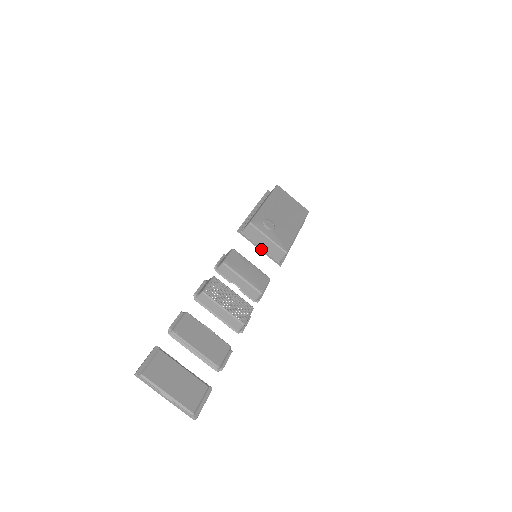
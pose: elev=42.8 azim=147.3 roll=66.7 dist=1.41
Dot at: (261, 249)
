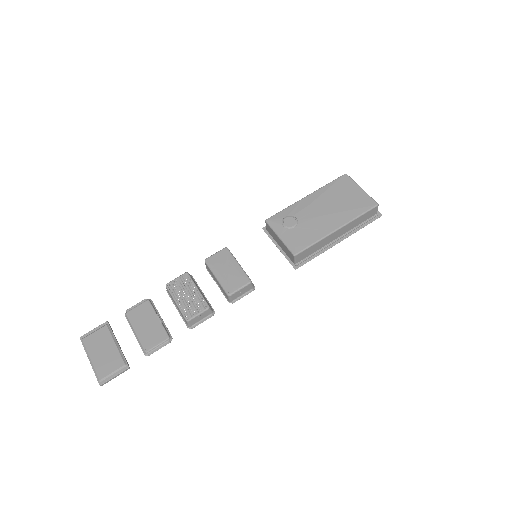
Dot at: (281, 249)
